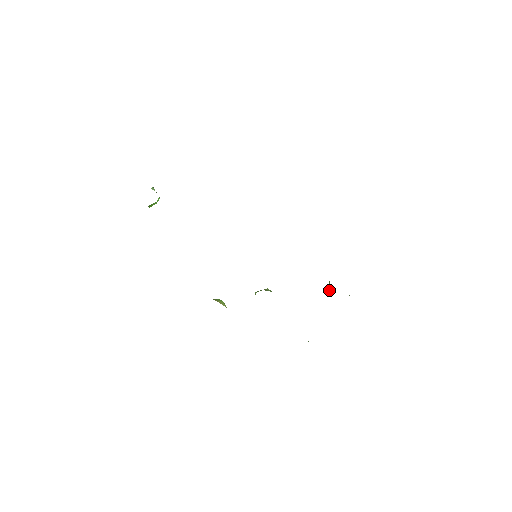
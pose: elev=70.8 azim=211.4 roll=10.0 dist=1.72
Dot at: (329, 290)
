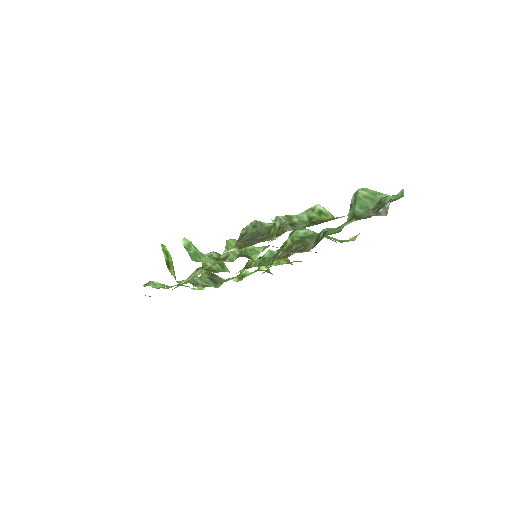
Dot at: occluded
